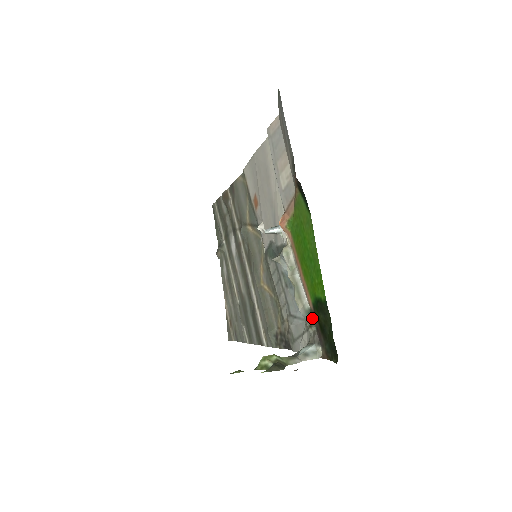
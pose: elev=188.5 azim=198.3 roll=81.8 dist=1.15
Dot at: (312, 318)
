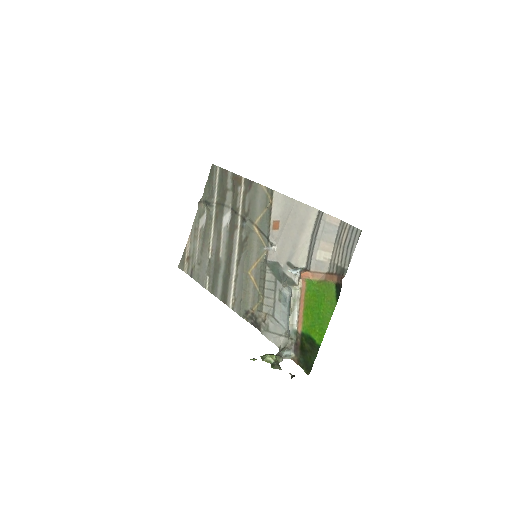
Dot at: (296, 336)
